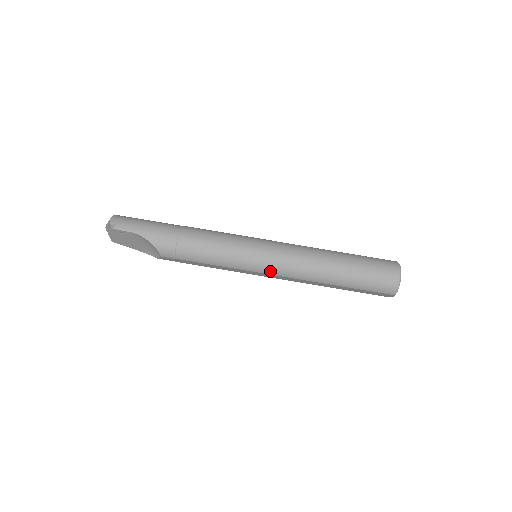
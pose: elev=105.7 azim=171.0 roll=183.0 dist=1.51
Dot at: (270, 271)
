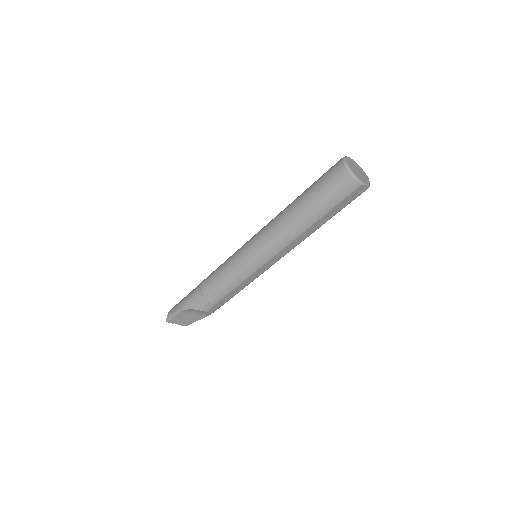
Dot at: (265, 259)
